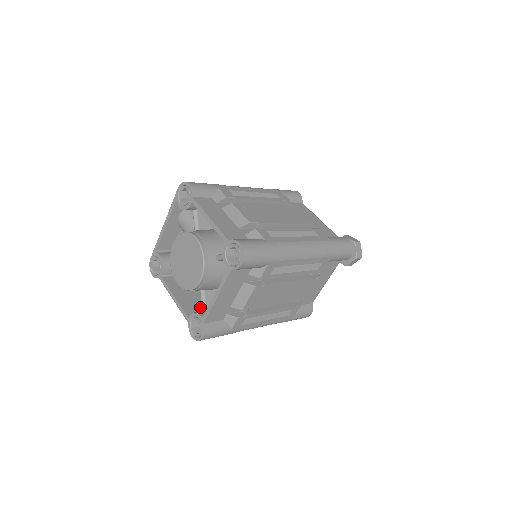
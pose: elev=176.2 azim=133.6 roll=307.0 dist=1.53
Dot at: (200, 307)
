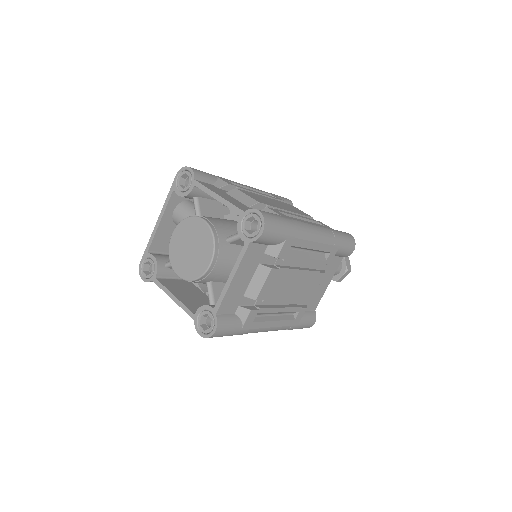
Dot at: occluded
